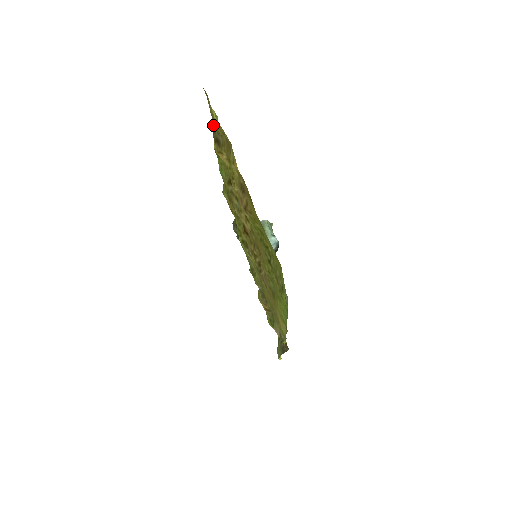
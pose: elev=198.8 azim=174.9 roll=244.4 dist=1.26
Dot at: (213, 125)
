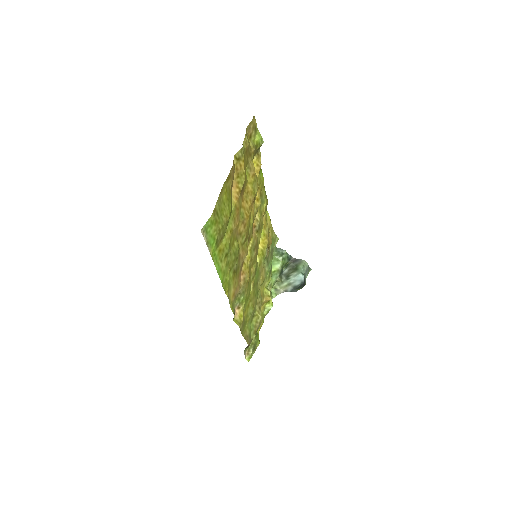
Dot at: occluded
